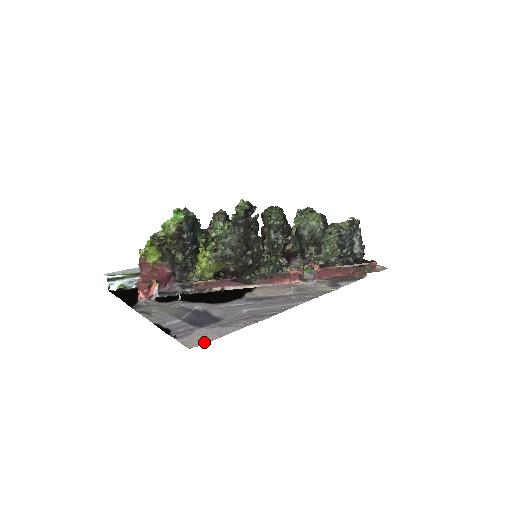
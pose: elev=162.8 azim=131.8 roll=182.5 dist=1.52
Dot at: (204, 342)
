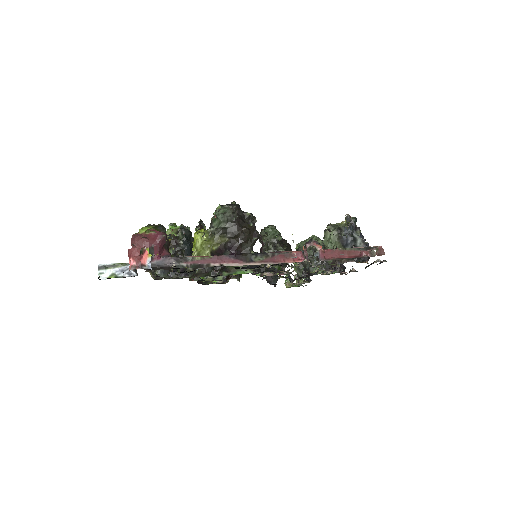
Dot at: occluded
